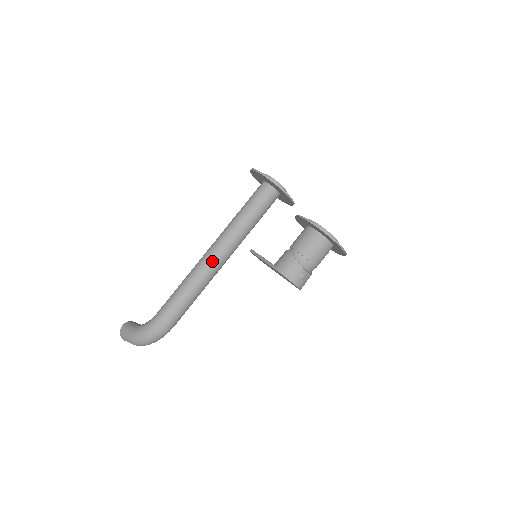
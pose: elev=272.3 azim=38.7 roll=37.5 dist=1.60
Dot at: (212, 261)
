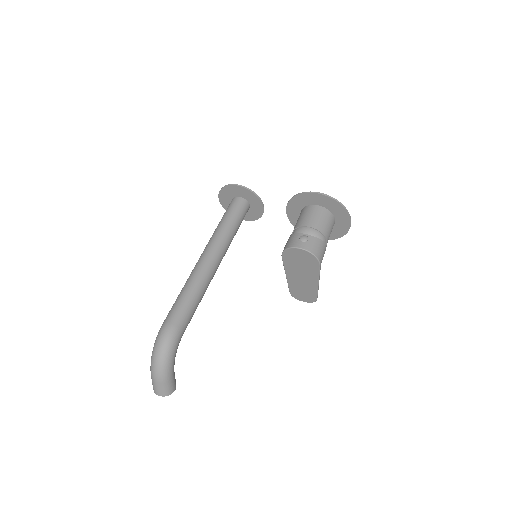
Dot at: (199, 261)
